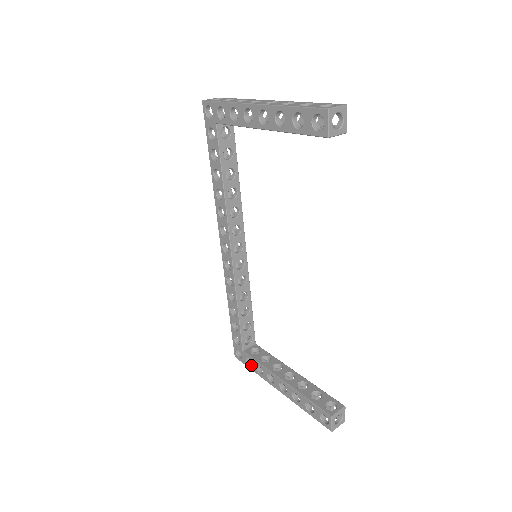
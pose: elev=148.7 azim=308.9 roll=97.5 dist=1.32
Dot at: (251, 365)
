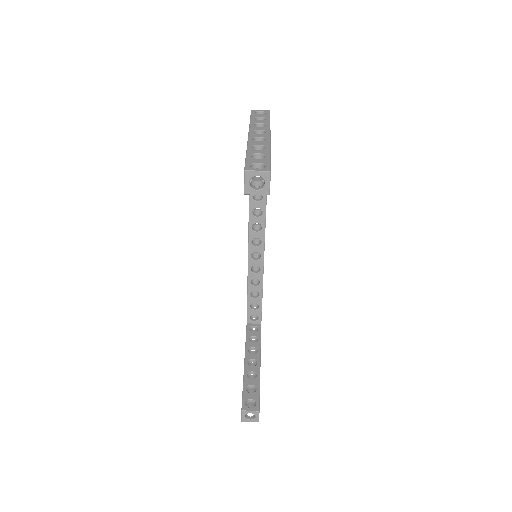
Dot at: occluded
